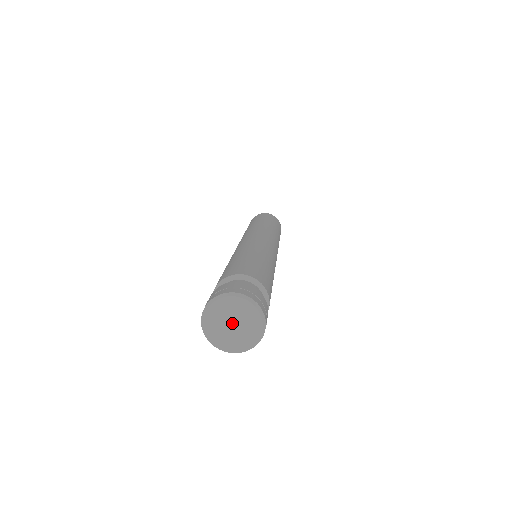
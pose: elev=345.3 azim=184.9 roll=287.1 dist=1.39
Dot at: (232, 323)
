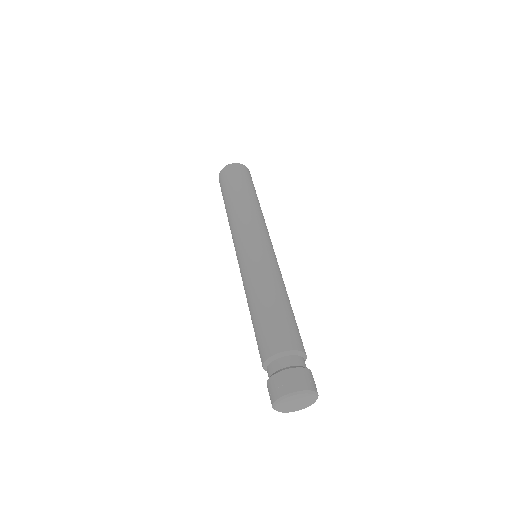
Dot at: (296, 403)
